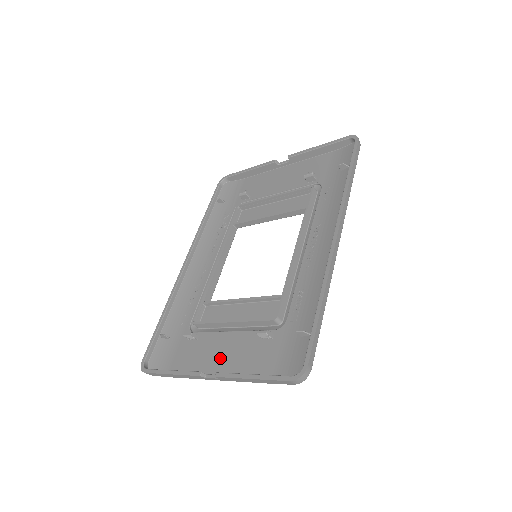
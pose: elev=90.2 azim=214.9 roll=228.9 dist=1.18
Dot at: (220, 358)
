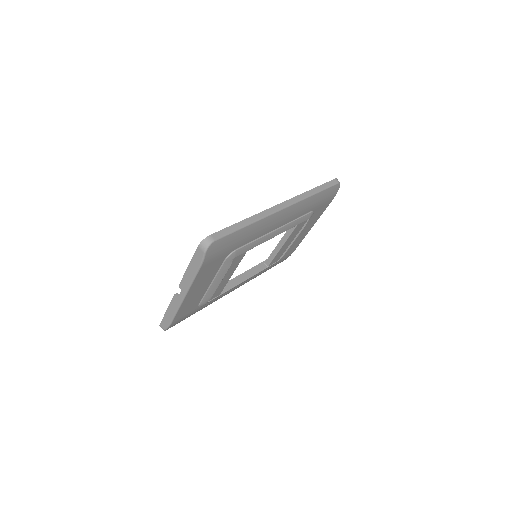
Dot at: occluded
